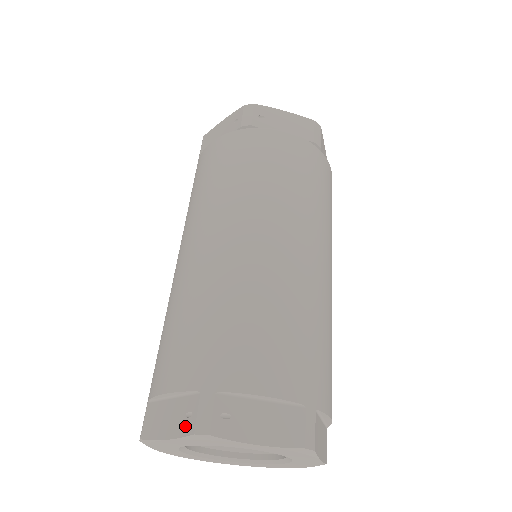
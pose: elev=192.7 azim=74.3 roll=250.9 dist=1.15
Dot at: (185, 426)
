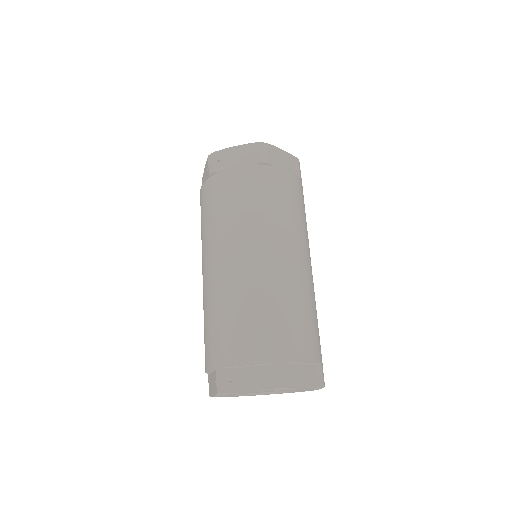
Dot at: (215, 389)
